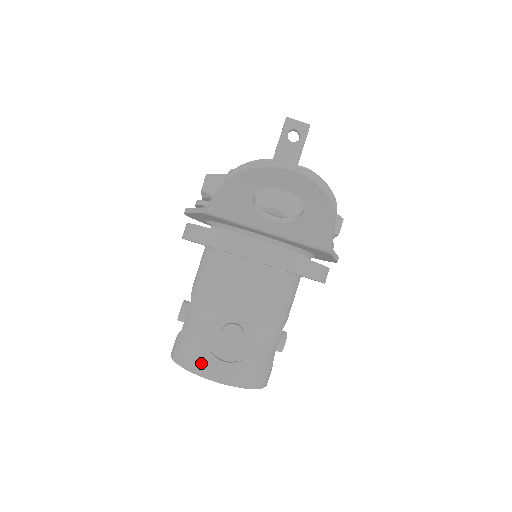
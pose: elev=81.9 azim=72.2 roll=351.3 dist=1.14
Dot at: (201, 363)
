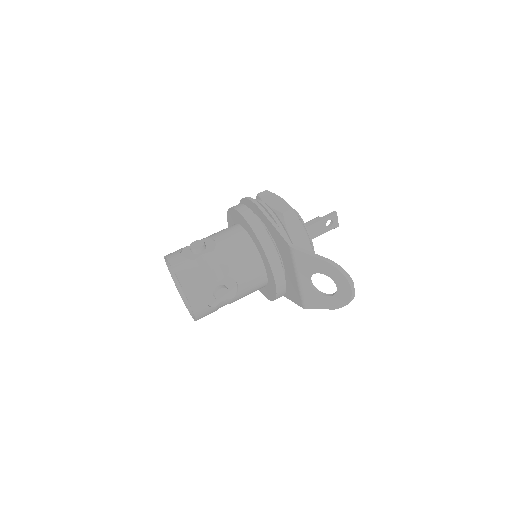
Dot at: (194, 292)
